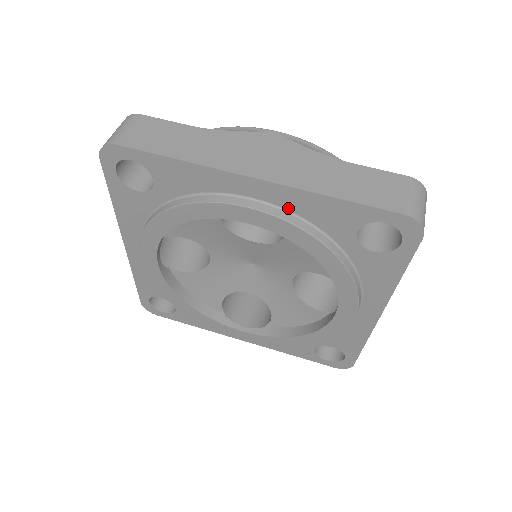
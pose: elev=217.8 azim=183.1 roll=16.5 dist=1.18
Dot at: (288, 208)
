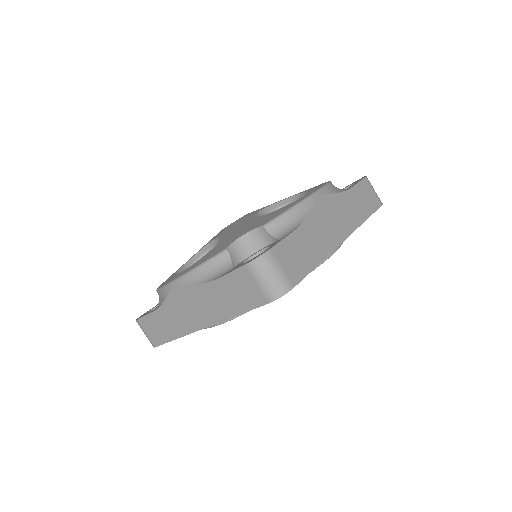
Dot at: occluded
